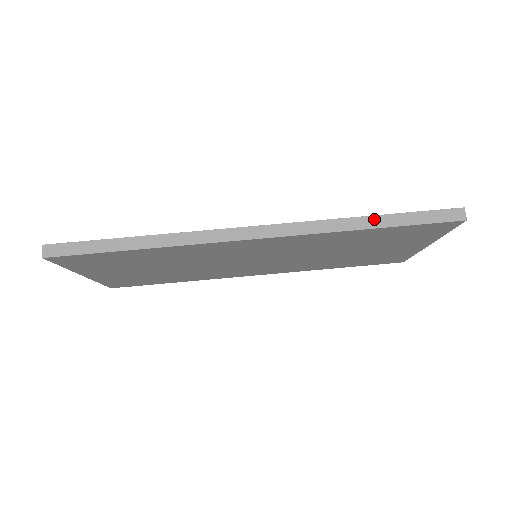
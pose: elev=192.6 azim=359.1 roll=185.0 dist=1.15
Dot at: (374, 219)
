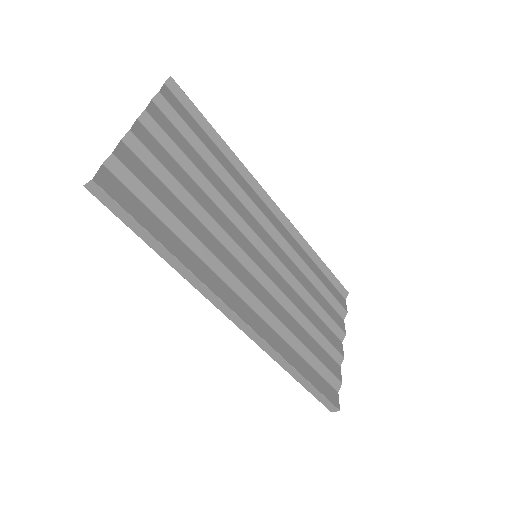
Dot at: (300, 377)
